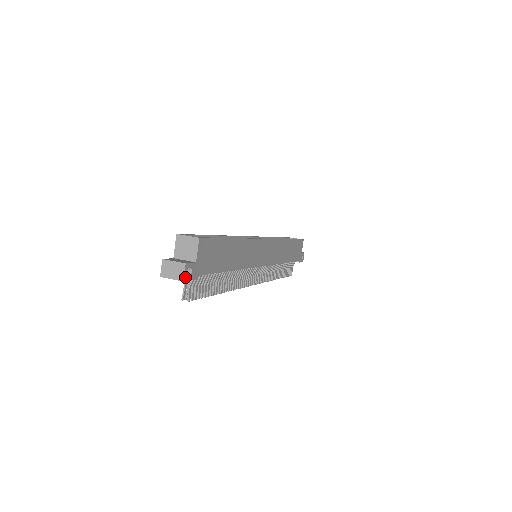
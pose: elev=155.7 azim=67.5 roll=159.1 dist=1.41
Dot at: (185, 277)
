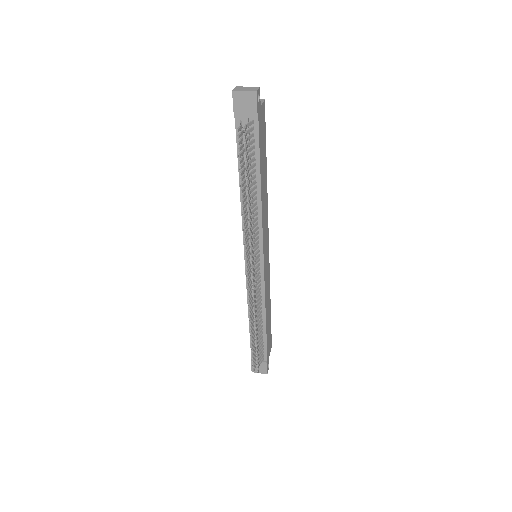
Dot at: (257, 93)
